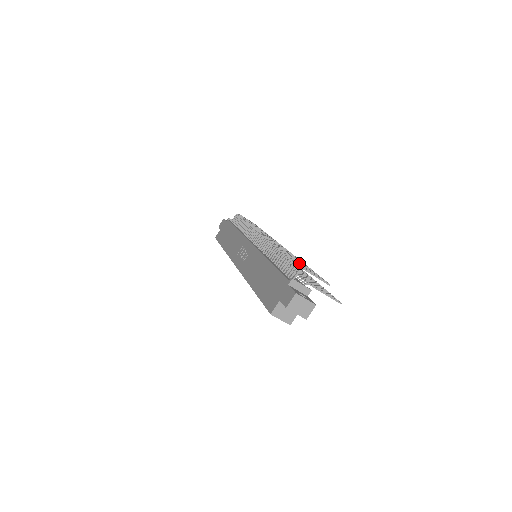
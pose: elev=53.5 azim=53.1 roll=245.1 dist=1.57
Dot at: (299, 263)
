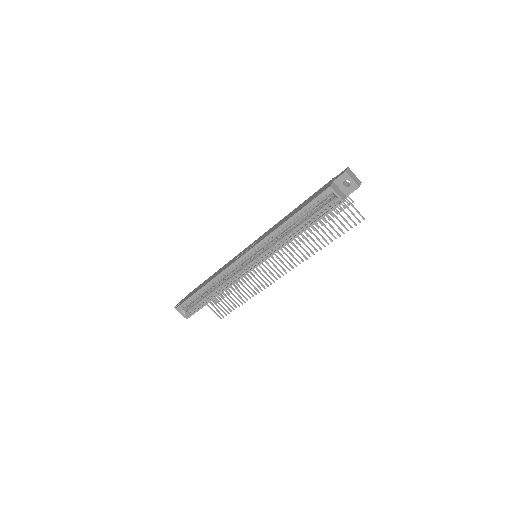
Dot at: occluded
